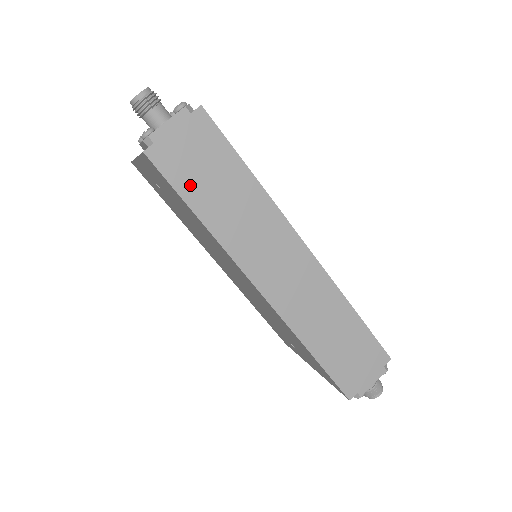
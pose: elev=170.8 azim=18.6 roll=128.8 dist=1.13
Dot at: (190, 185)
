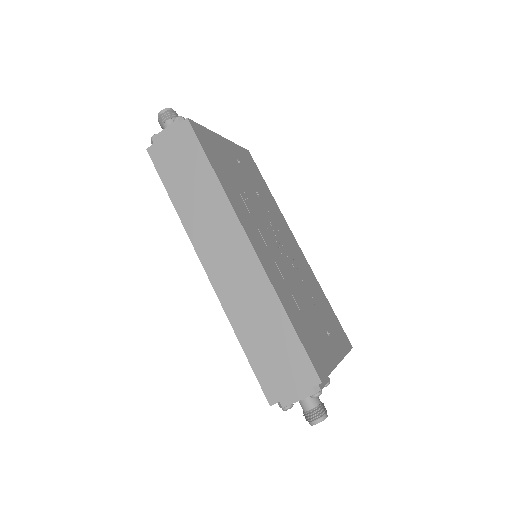
Dot at: (170, 176)
